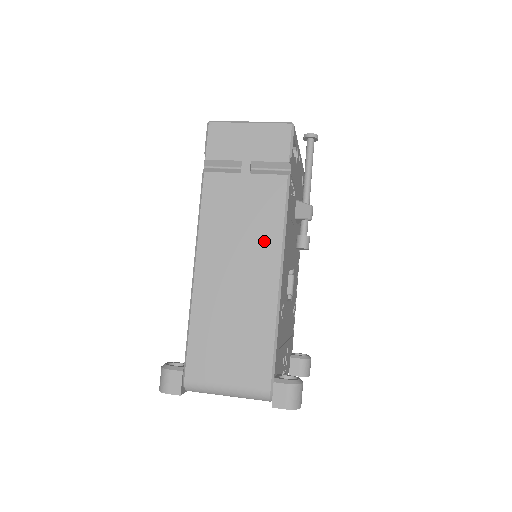
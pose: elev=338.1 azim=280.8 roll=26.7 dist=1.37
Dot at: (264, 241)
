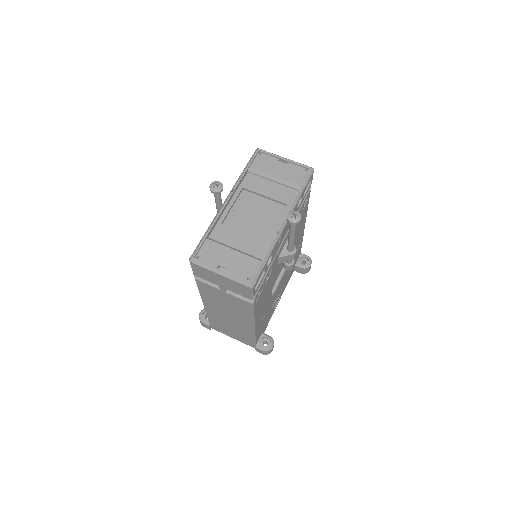
Dot at: (241, 316)
